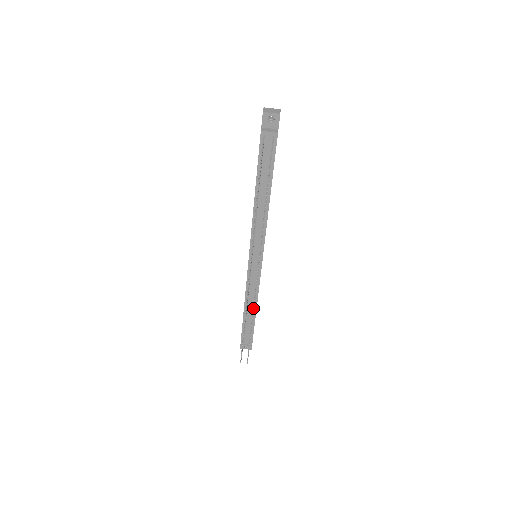
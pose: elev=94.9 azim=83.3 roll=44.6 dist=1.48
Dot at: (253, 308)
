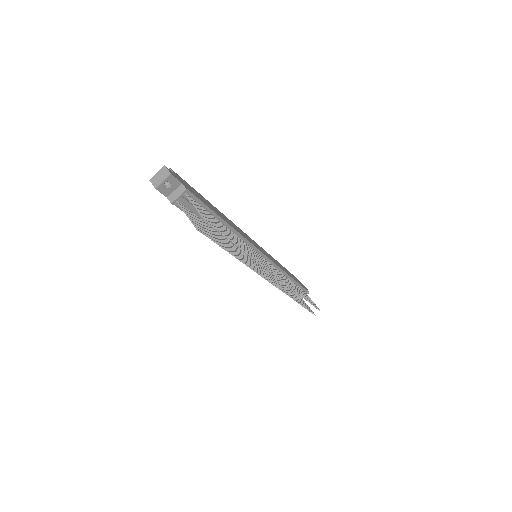
Dot at: occluded
